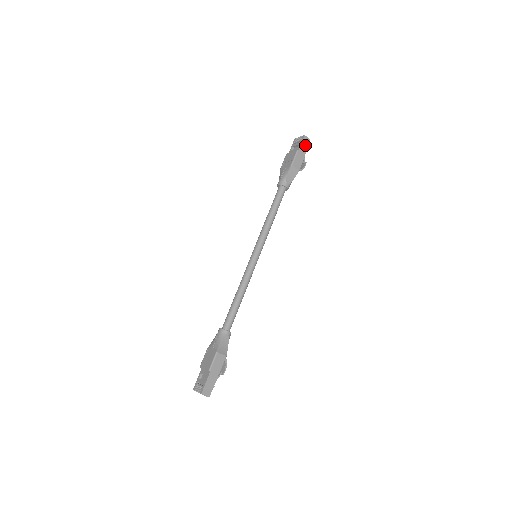
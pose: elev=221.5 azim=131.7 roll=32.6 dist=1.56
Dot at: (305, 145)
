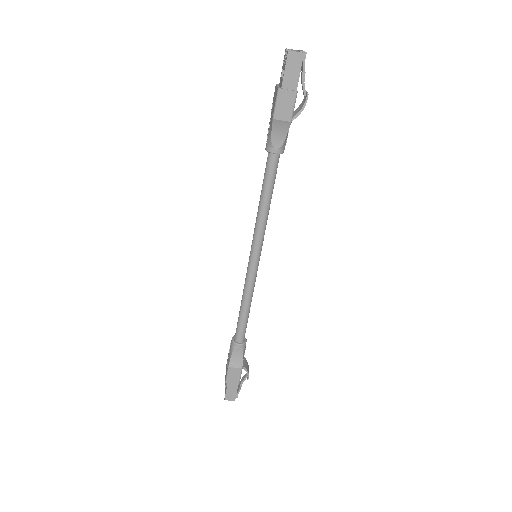
Dot at: (294, 69)
